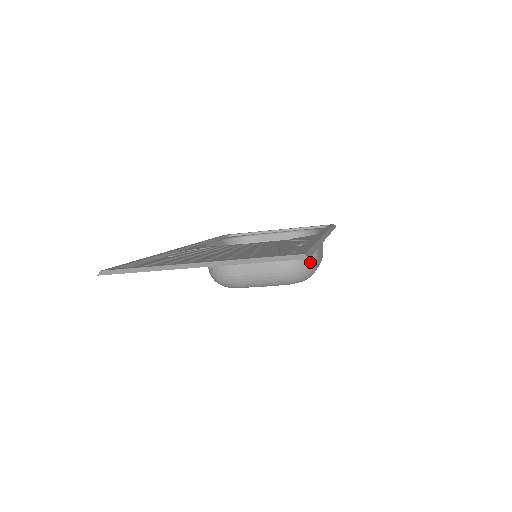
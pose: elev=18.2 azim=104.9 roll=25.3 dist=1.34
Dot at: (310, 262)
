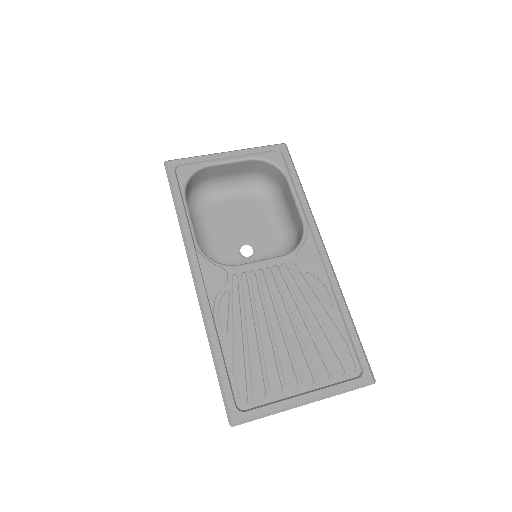
Dot at: occluded
